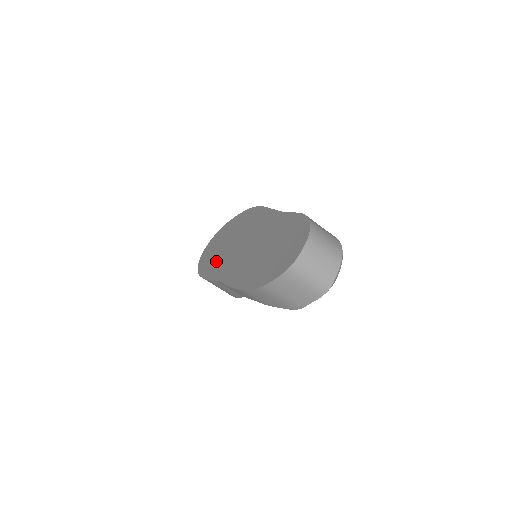
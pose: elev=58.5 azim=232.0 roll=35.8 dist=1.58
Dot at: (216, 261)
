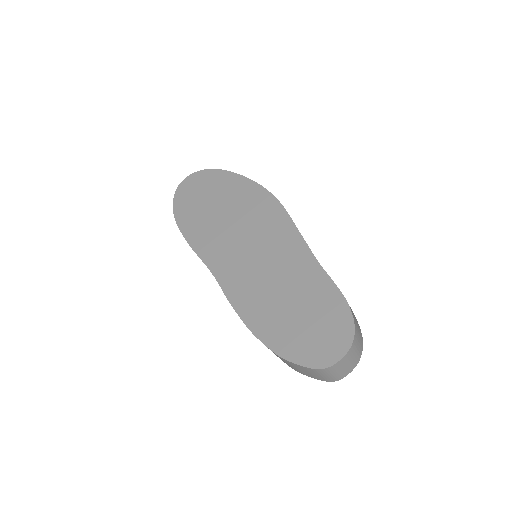
Dot at: (206, 229)
